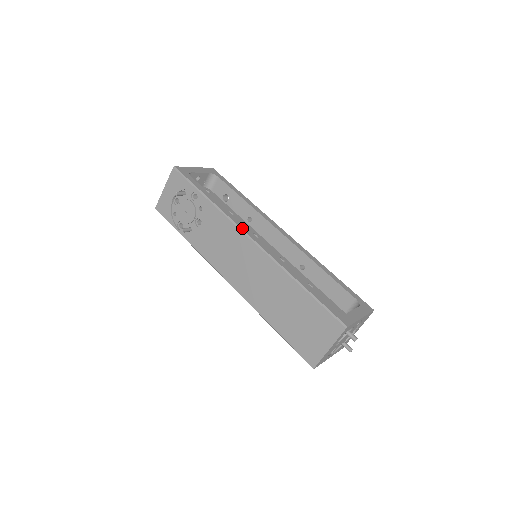
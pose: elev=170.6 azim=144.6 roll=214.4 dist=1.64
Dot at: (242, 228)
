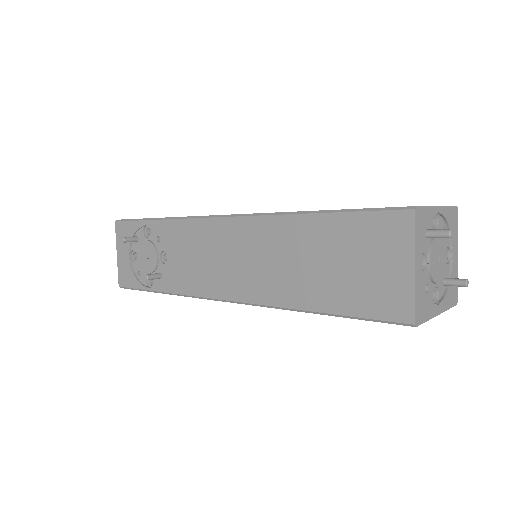
Dot at: (209, 215)
